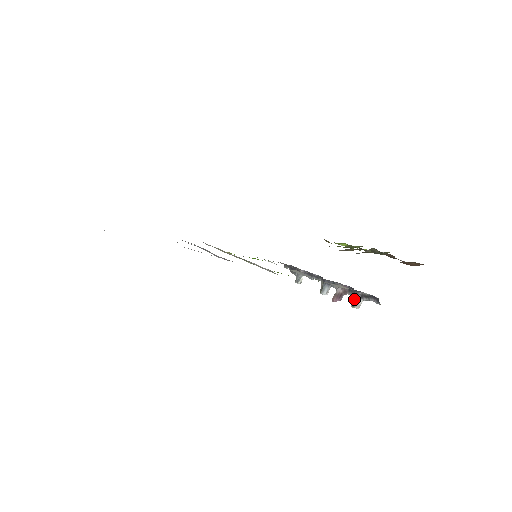
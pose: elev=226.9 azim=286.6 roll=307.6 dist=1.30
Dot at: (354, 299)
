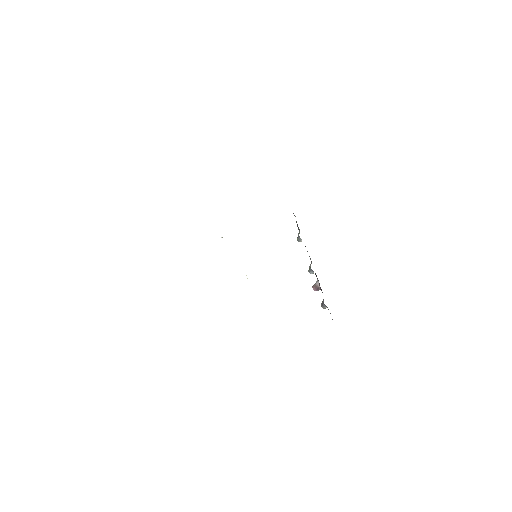
Dot at: (322, 304)
